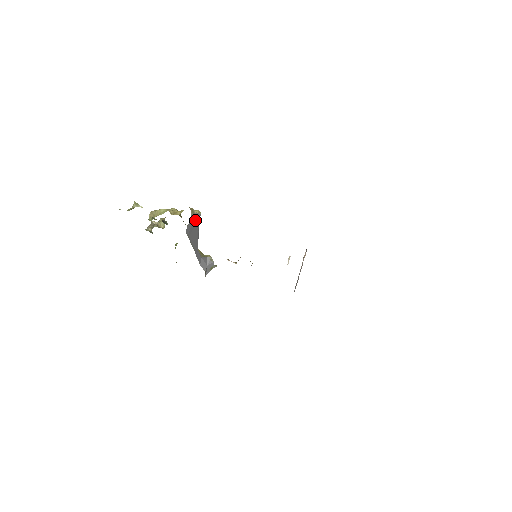
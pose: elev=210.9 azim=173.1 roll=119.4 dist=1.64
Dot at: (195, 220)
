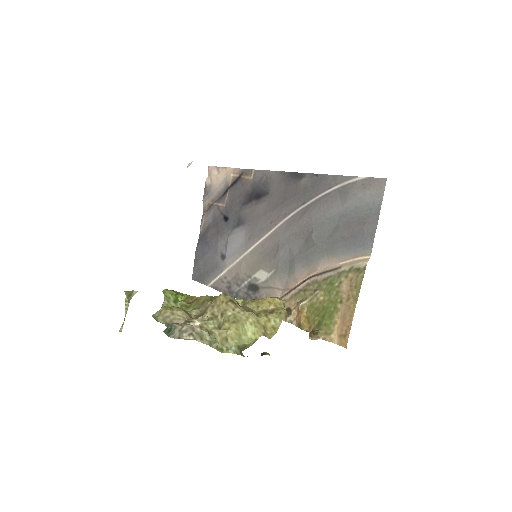
Dot at: occluded
